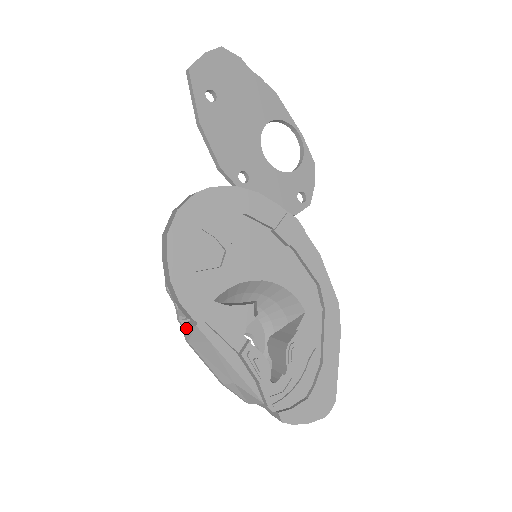
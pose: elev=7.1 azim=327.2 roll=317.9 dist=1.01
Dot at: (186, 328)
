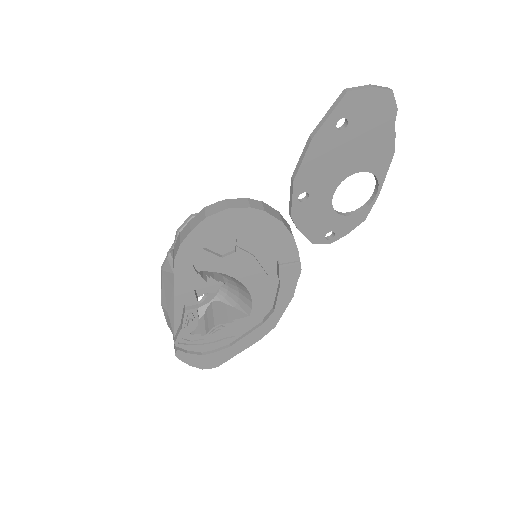
Dot at: (167, 264)
